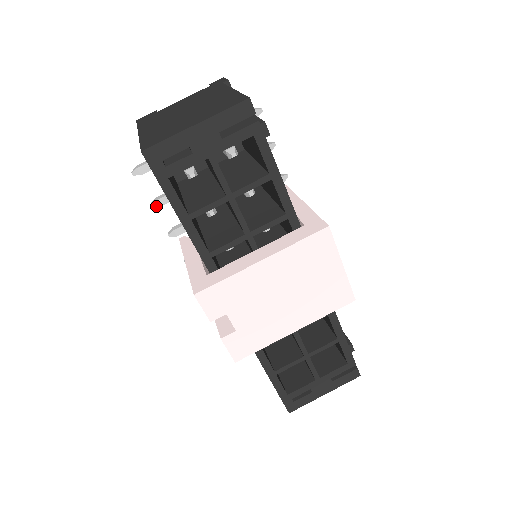
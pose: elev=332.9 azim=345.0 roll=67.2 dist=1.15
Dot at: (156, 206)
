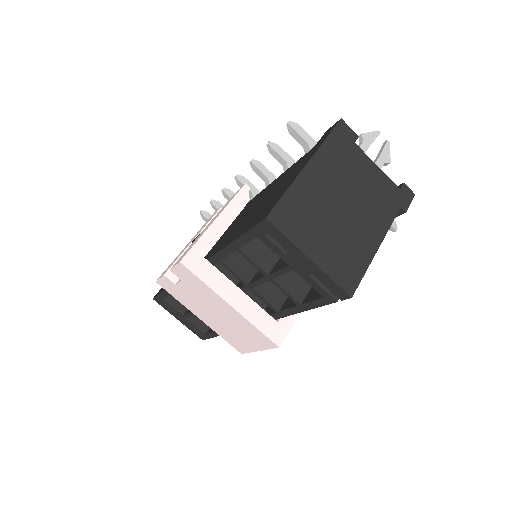
Dot at: (269, 149)
